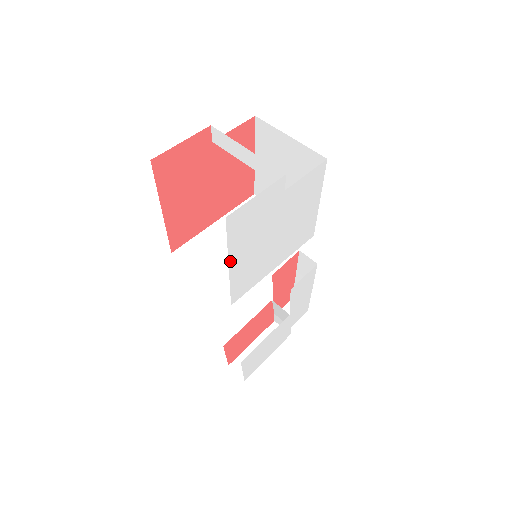
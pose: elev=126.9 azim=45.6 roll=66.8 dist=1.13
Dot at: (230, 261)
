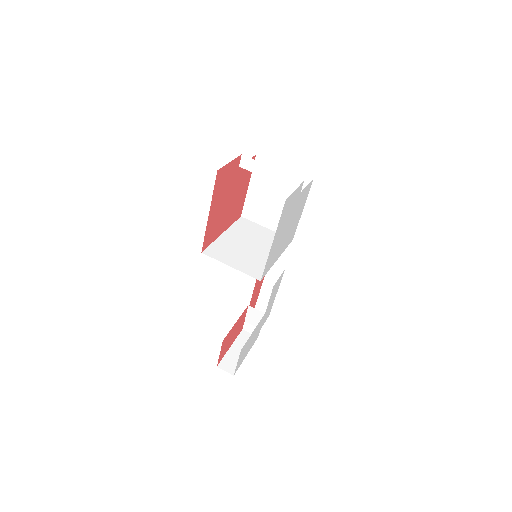
Dot at: (274, 238)
